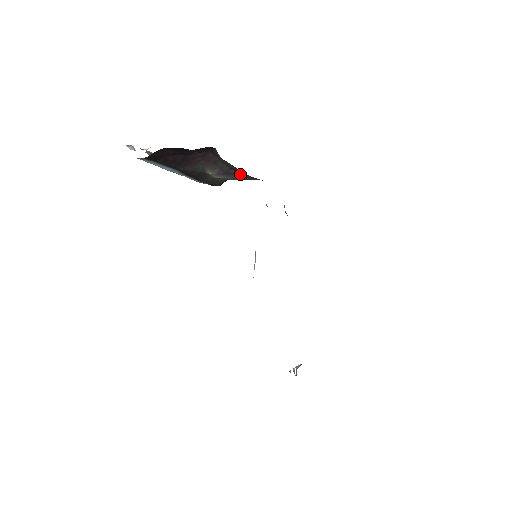
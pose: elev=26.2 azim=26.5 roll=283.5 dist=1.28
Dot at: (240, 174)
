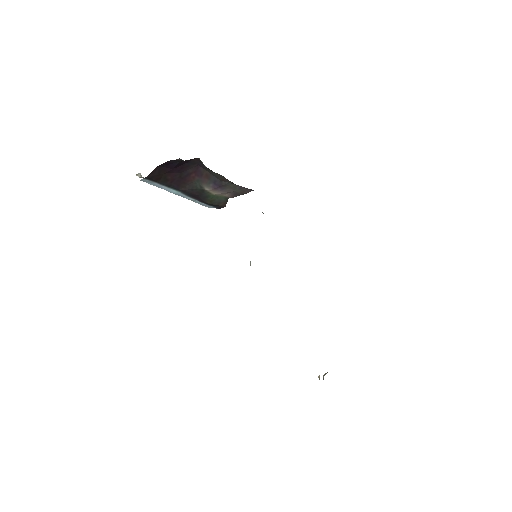
Dot at: (232, 186)
